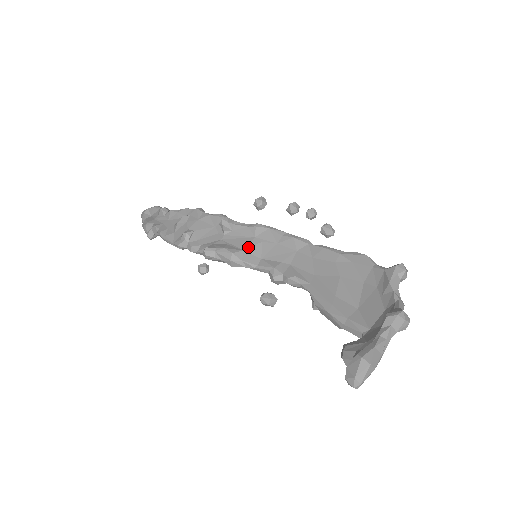
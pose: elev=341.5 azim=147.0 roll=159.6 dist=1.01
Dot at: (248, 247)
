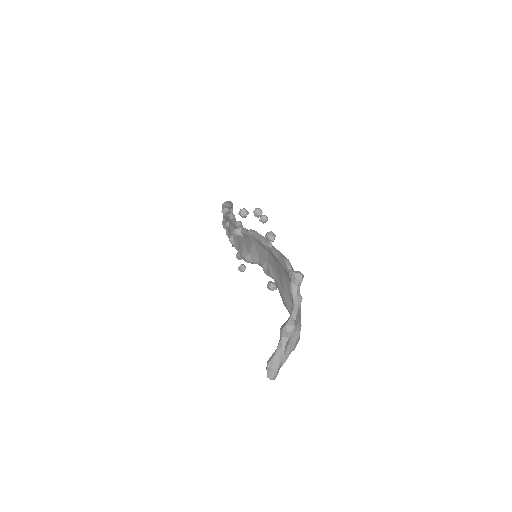
Dot at: (250, 250)
